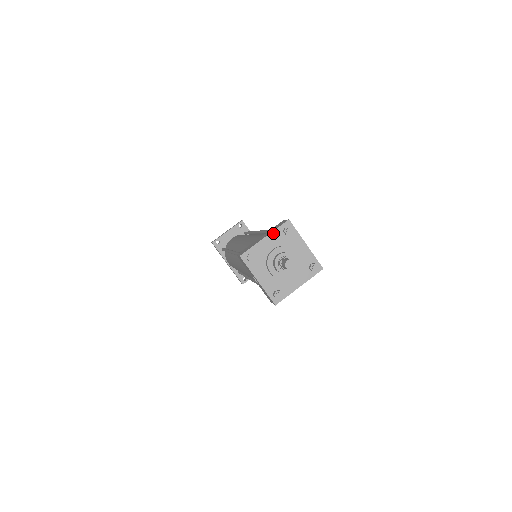
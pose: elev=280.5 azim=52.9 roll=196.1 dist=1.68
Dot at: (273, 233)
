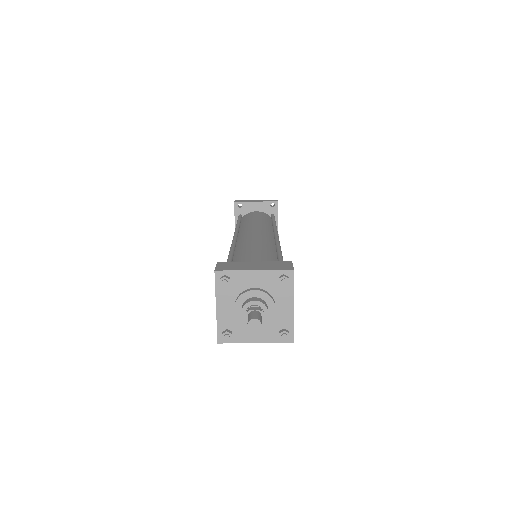
Dot at: (267, 272)
